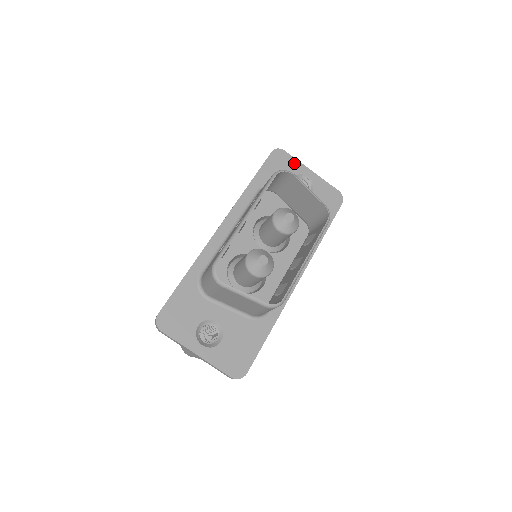
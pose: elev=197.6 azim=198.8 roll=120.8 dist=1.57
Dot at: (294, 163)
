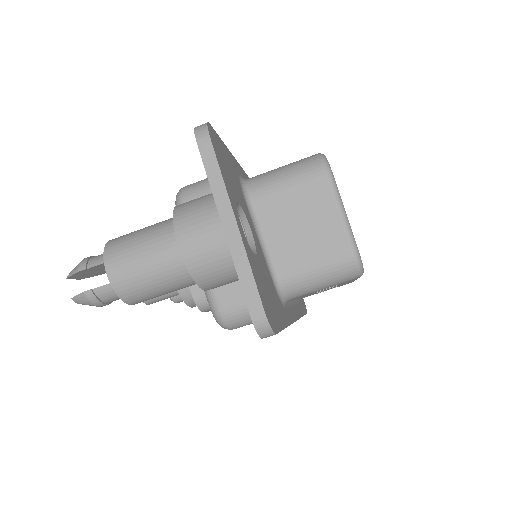
Dot at: occluded
